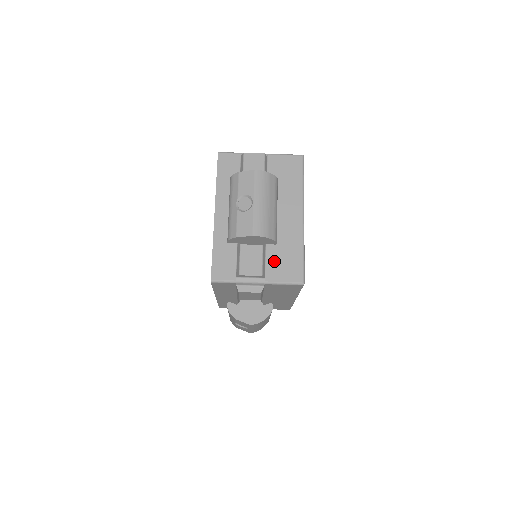
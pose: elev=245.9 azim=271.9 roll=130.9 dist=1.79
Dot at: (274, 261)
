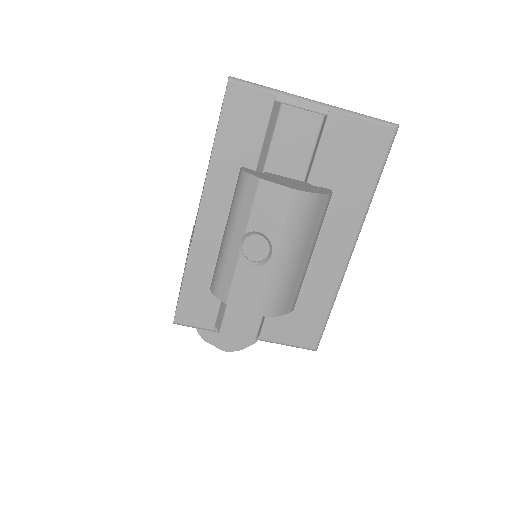
Dot at: occluded
